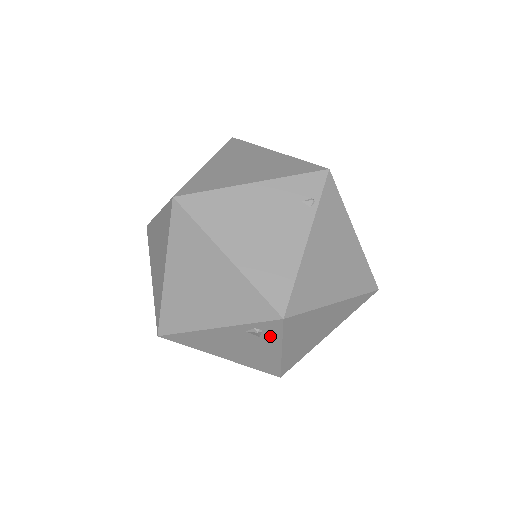
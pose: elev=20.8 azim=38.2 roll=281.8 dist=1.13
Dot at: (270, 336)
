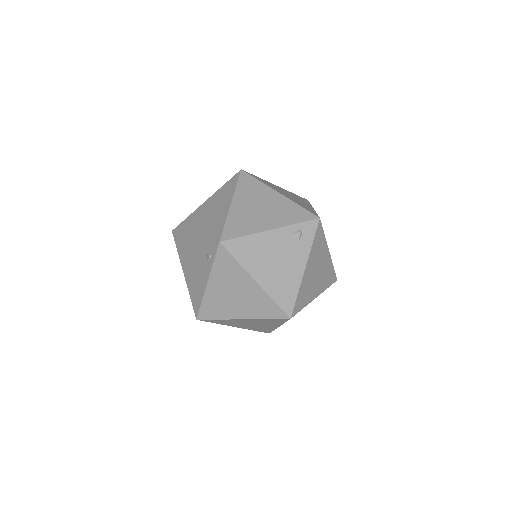
Dot at: (305, 242)
